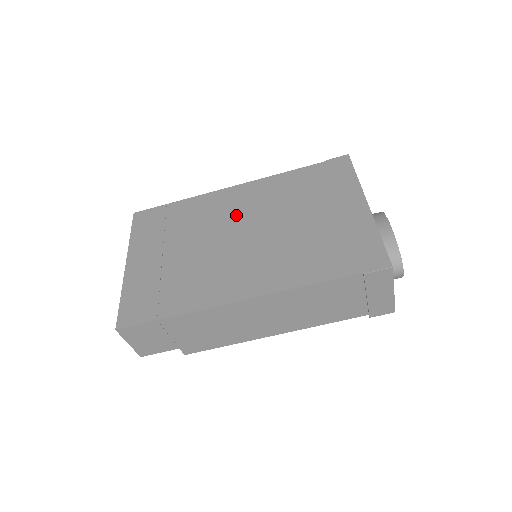
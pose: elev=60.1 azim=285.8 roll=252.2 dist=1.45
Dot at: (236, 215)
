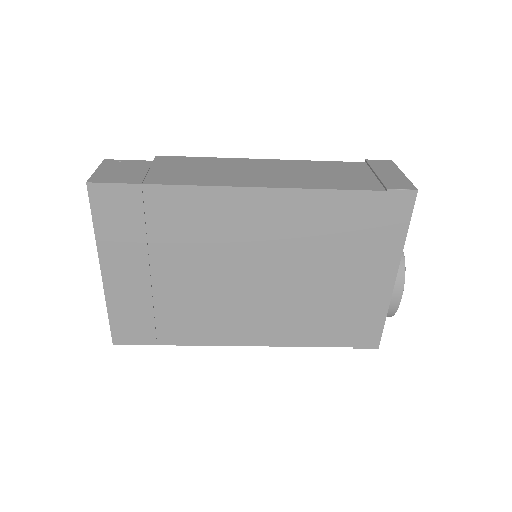
Dot at: (247, 244)
